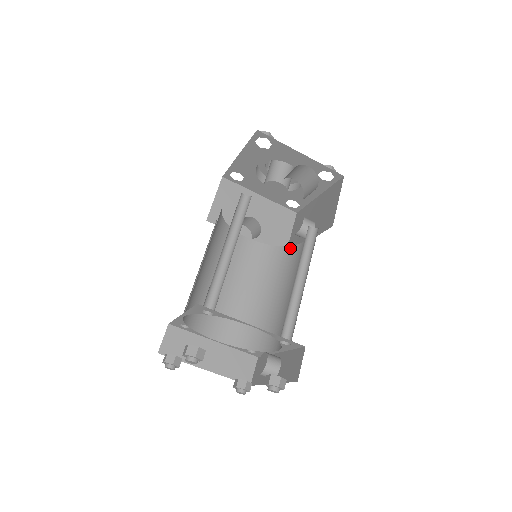
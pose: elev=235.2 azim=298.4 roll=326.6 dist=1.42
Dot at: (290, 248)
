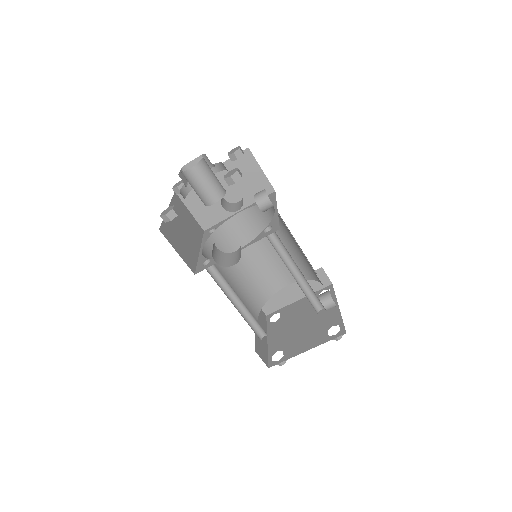
Dot at: occluded
